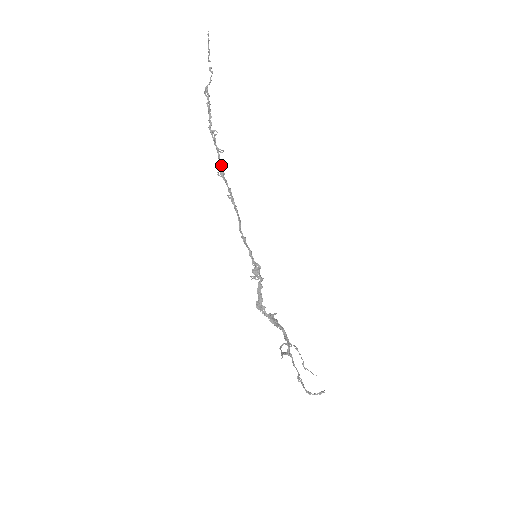
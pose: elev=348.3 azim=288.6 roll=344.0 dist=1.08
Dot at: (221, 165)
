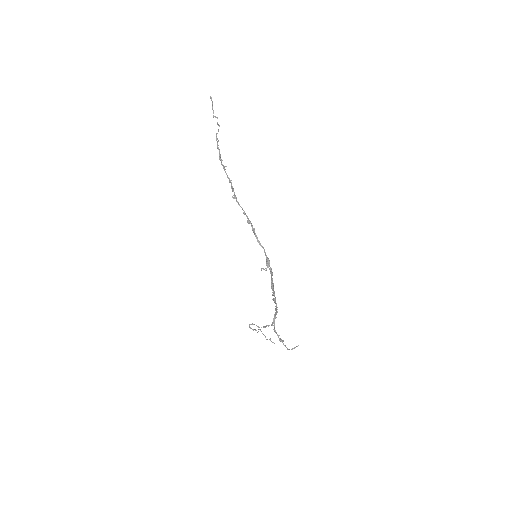
Dot at: (233, 191)
